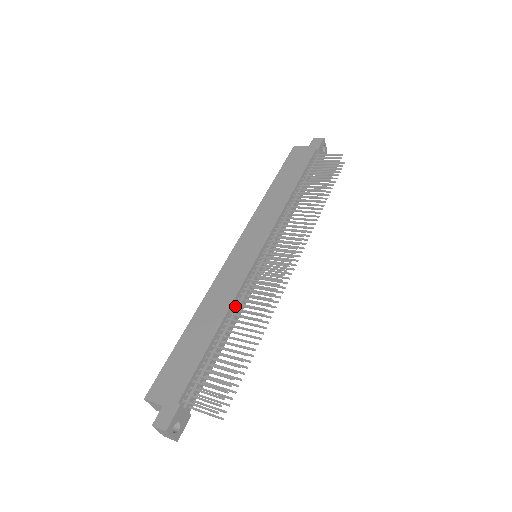
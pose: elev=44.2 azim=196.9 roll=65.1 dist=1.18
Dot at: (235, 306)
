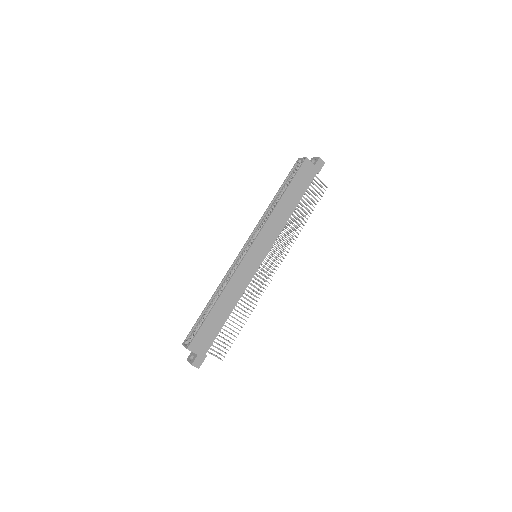
Dot at: (239, 295)
